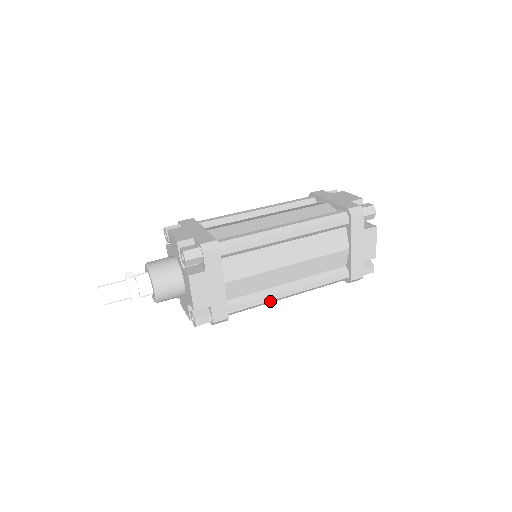
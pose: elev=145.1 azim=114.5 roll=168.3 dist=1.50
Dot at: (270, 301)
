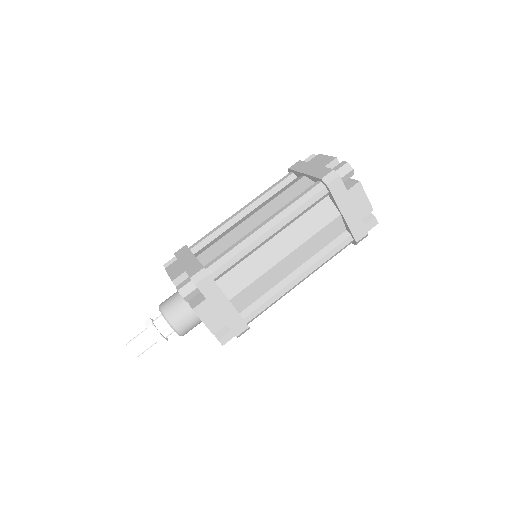
Dot at: (283, 295)
